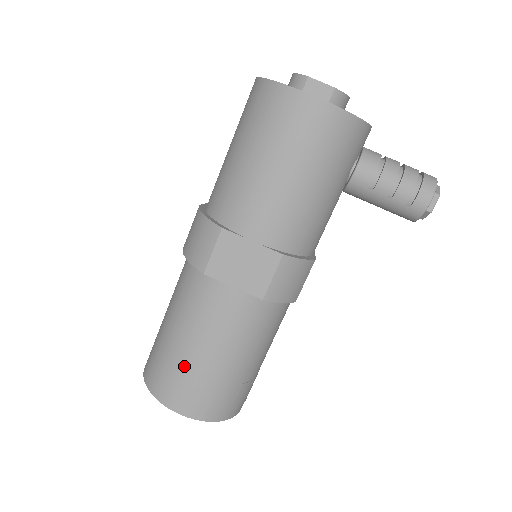
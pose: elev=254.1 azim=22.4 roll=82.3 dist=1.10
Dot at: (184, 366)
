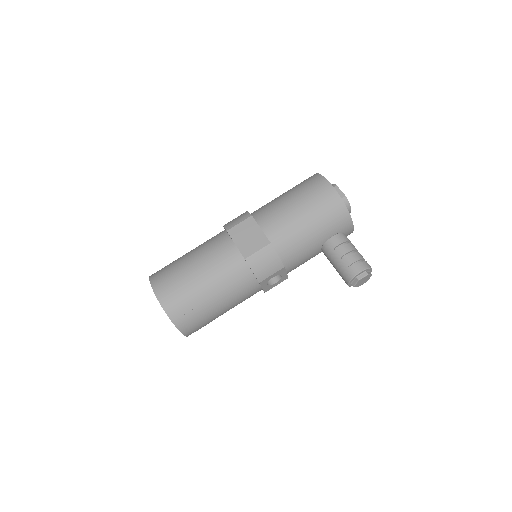
Dot at: (180, 271)
